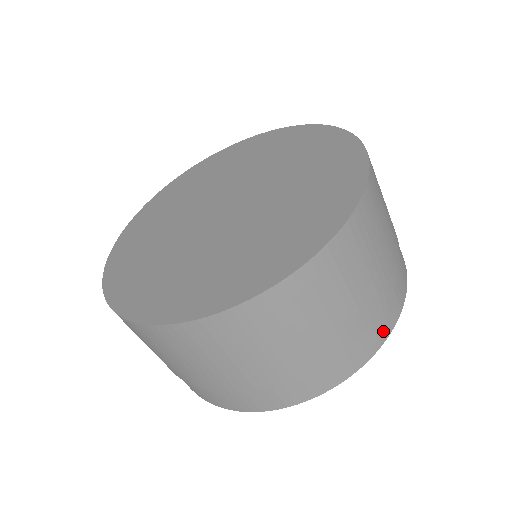
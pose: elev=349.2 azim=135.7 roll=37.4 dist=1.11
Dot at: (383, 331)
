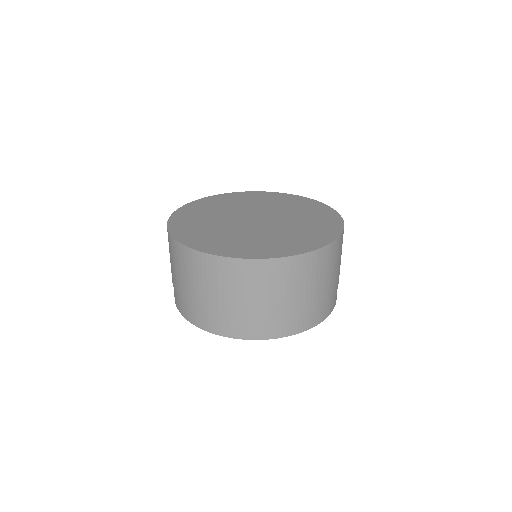
Dot at: (311, 322)
